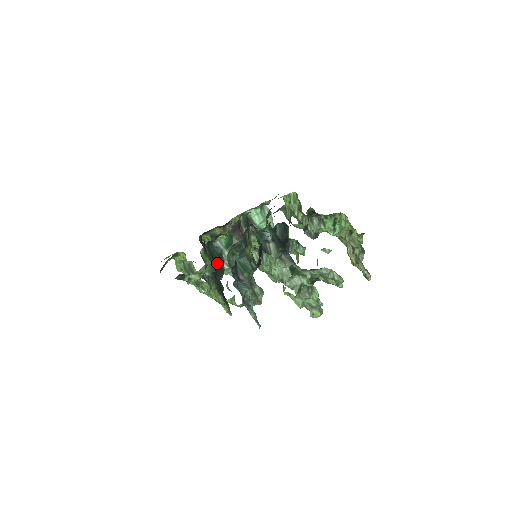
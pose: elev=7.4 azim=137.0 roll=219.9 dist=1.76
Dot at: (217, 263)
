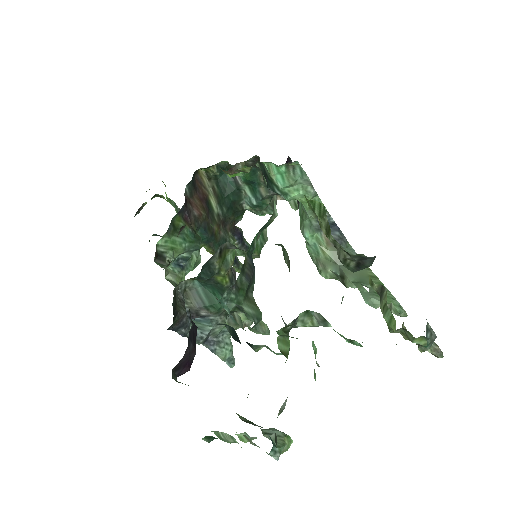
Dot at: (229, 205)
